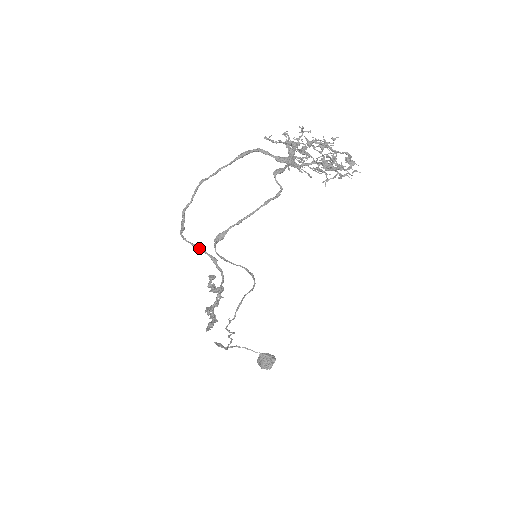
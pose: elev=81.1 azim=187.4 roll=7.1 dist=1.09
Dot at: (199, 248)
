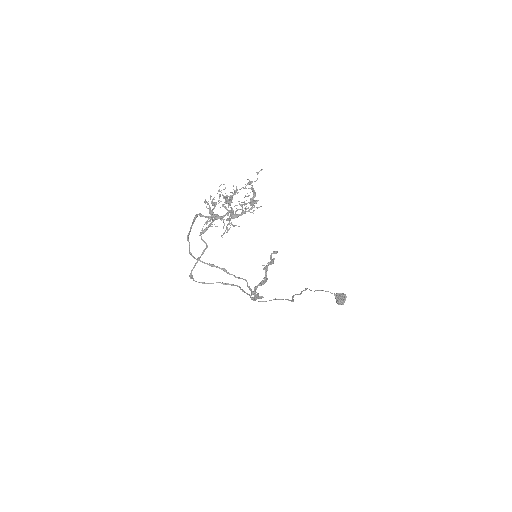
Dot at: (212, 266)
